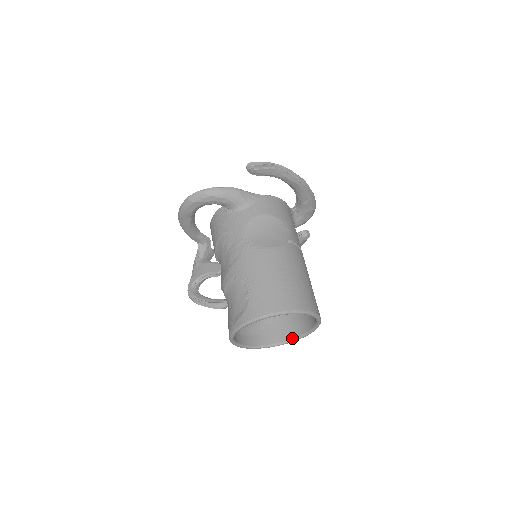
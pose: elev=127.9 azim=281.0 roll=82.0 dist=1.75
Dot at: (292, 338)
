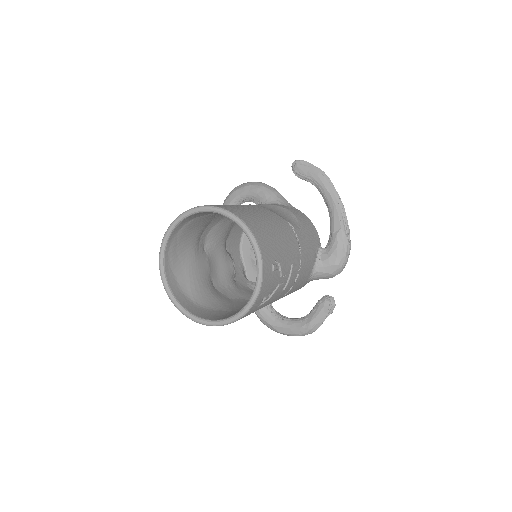
Dot at: (224, 318)
